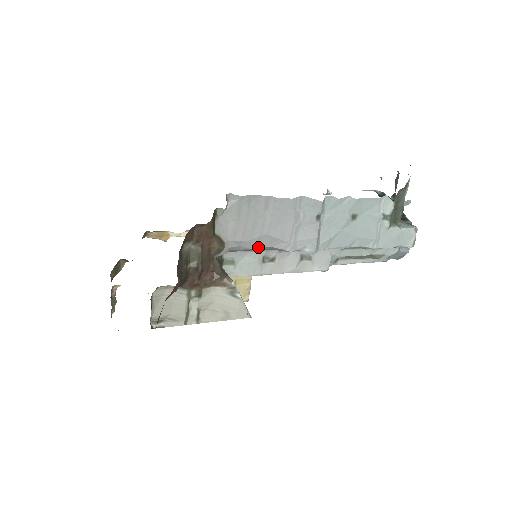
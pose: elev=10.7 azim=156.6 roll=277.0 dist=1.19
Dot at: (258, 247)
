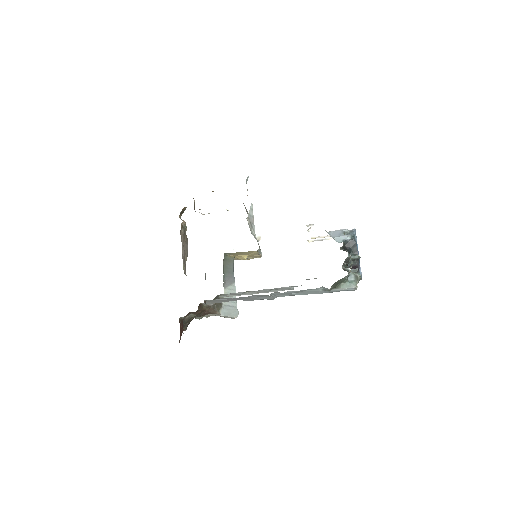
Dot at: occluded
